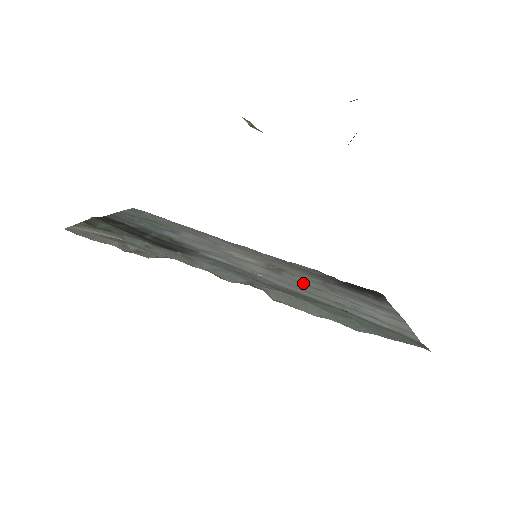
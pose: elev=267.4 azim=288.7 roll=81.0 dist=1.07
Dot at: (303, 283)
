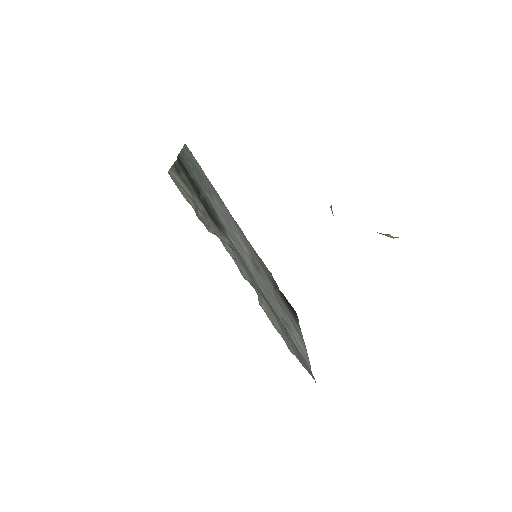
Dot at: (268, 289)
